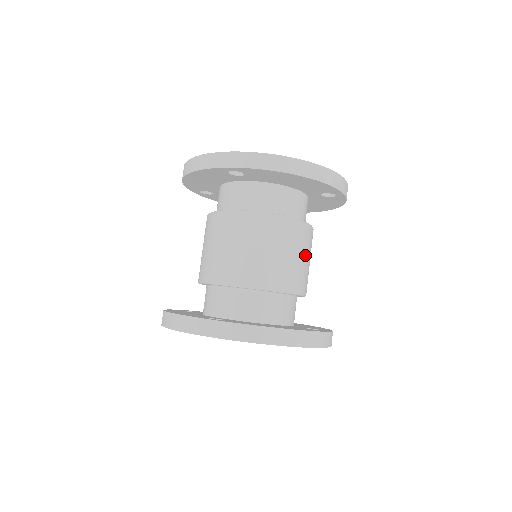
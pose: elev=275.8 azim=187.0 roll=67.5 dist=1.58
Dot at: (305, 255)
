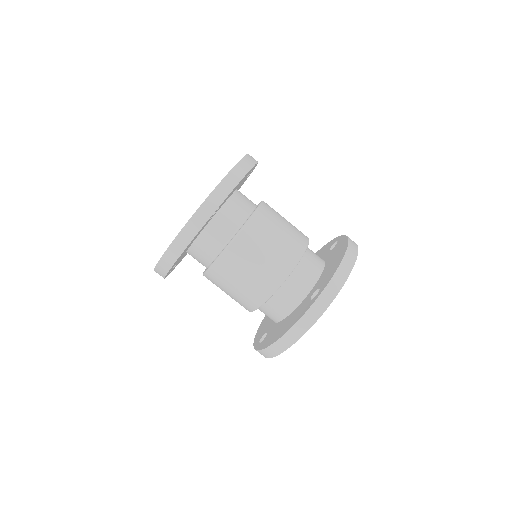
Dot at: (256, 258)
